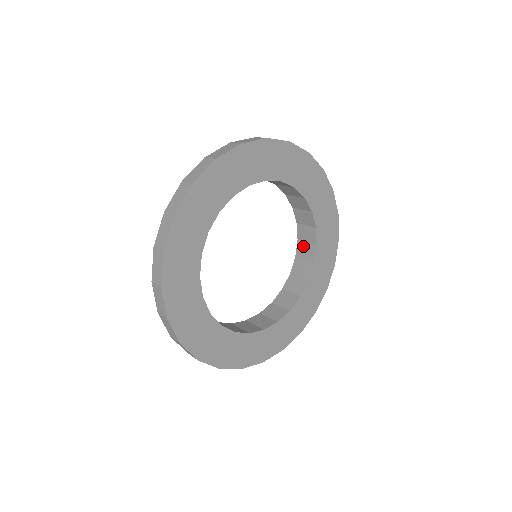
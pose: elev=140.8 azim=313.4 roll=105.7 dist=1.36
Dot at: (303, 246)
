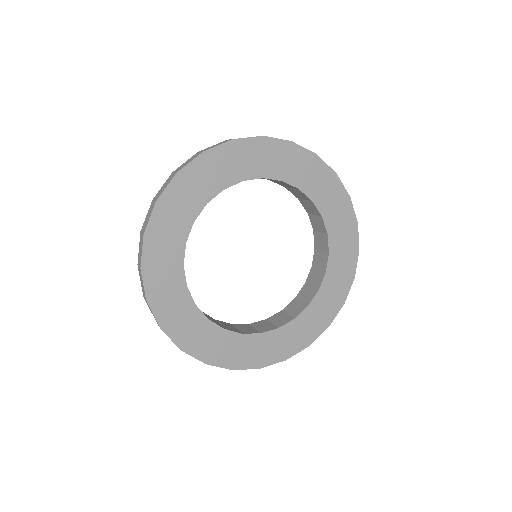
Dot at: (318, 254)
